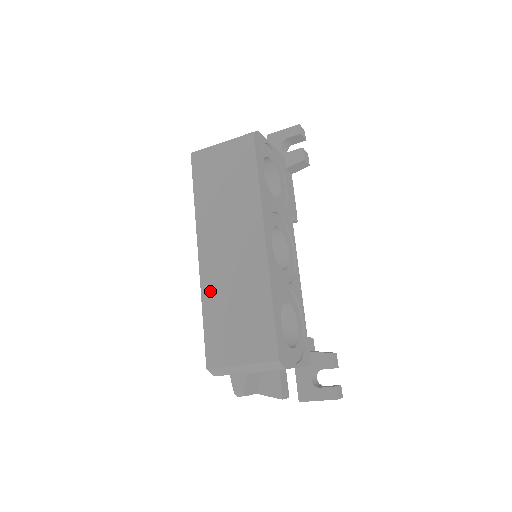
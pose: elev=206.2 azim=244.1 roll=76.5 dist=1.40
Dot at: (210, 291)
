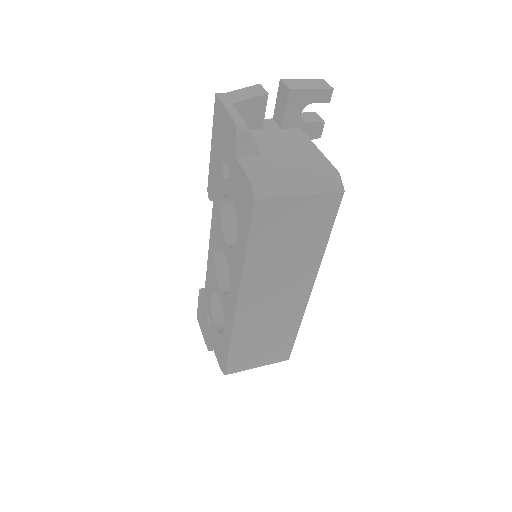
Dot at: (243, 330)
